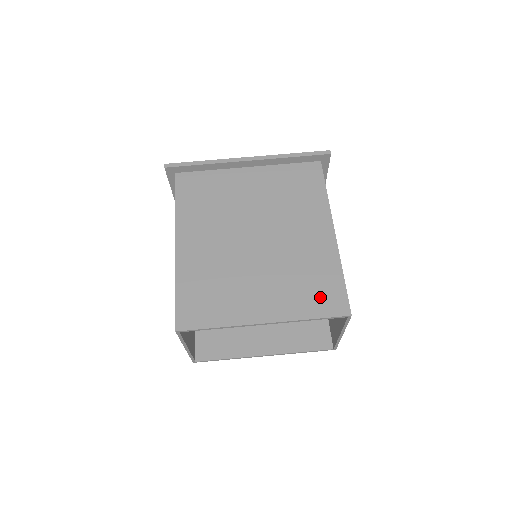
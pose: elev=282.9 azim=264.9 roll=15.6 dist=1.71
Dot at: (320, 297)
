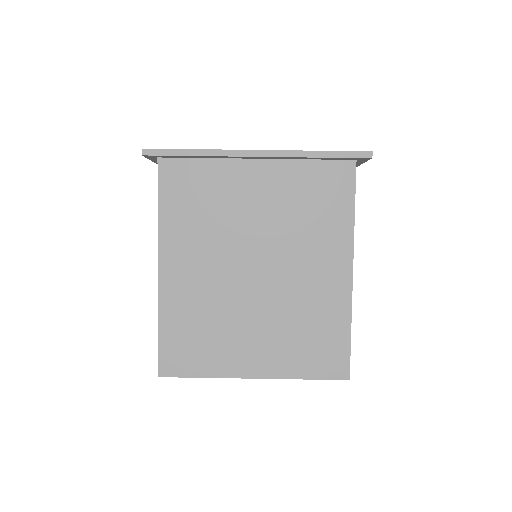
Dot at: (319, 355)
